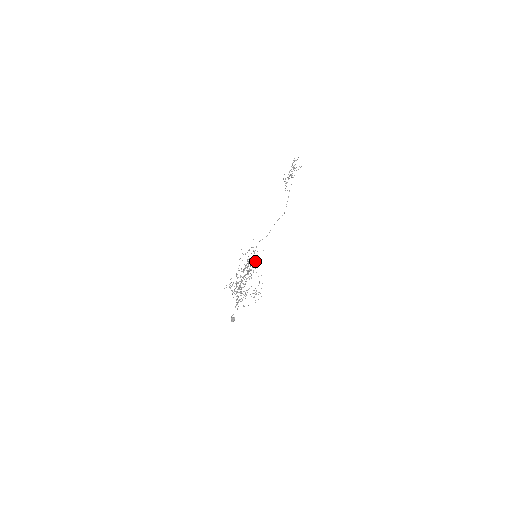
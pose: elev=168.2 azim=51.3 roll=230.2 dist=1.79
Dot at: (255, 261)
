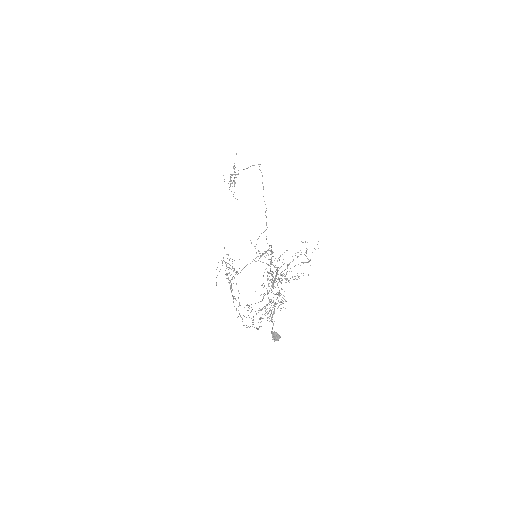
Dot at: occluded
